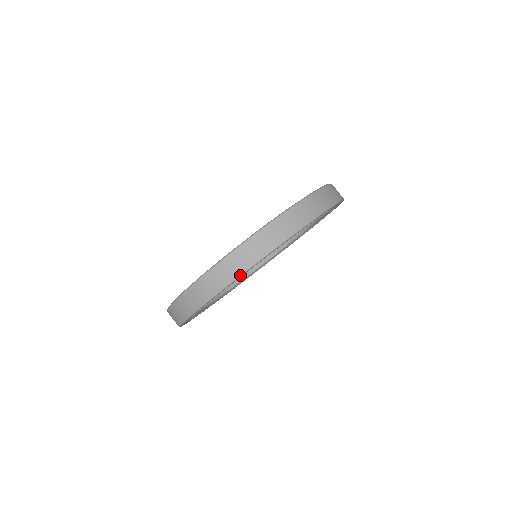
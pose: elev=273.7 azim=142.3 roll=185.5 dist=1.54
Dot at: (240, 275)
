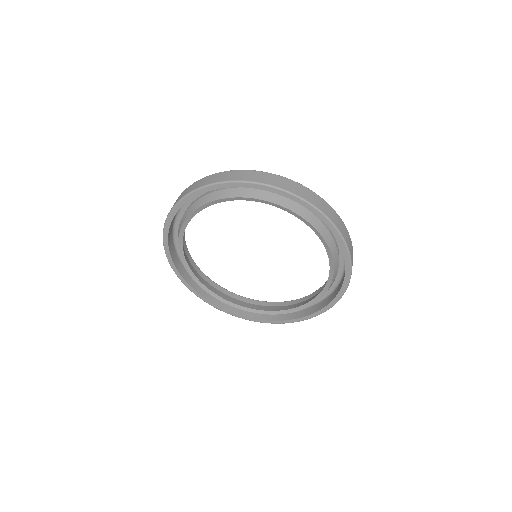
Dot at: (300, 197)
